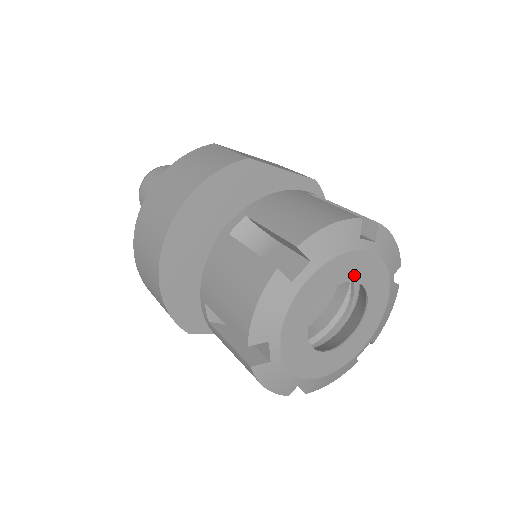
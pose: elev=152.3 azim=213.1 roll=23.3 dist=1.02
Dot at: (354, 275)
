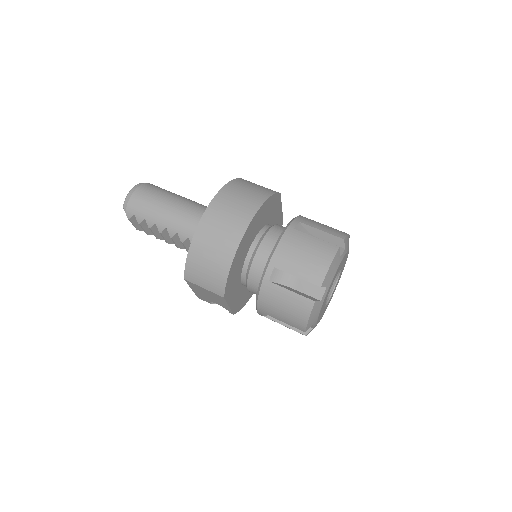
Dot at: (343, 265)
